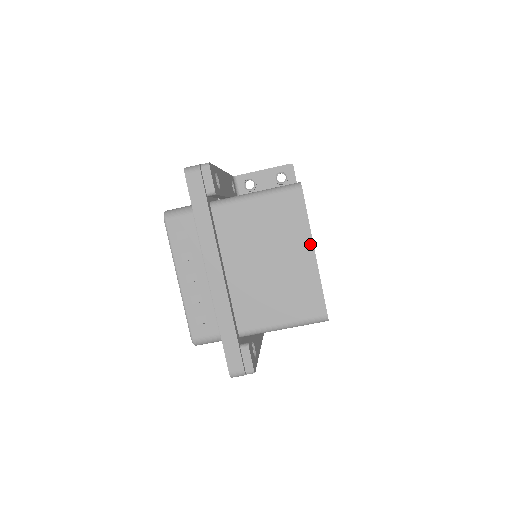
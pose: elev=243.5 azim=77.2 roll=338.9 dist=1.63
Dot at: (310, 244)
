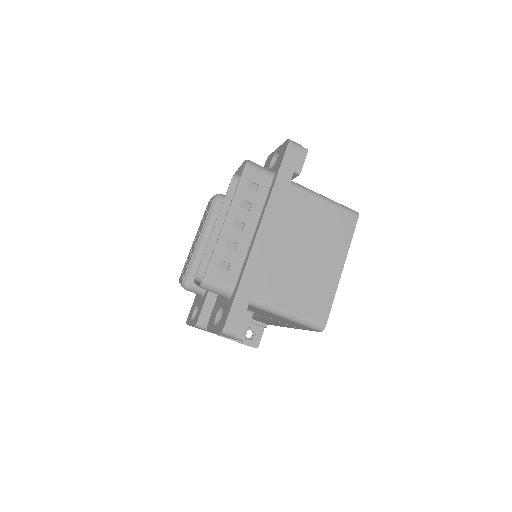
Dot at: (343, 261)
